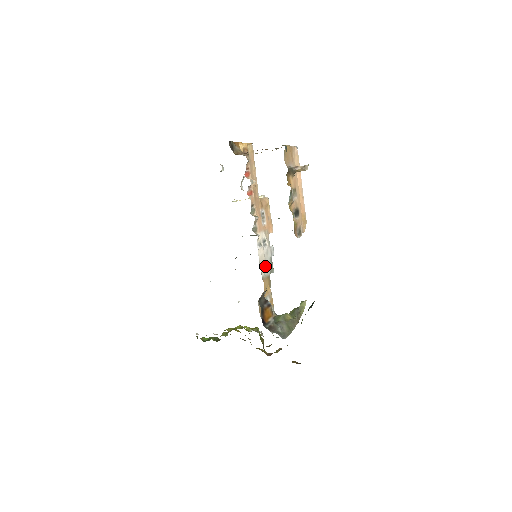
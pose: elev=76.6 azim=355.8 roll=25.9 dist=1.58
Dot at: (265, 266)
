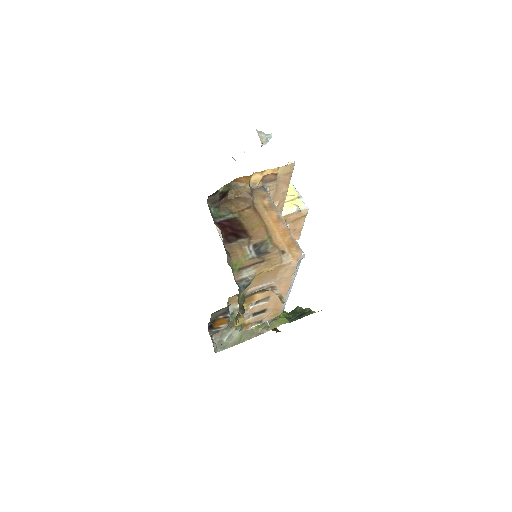
Dot at: occluded
